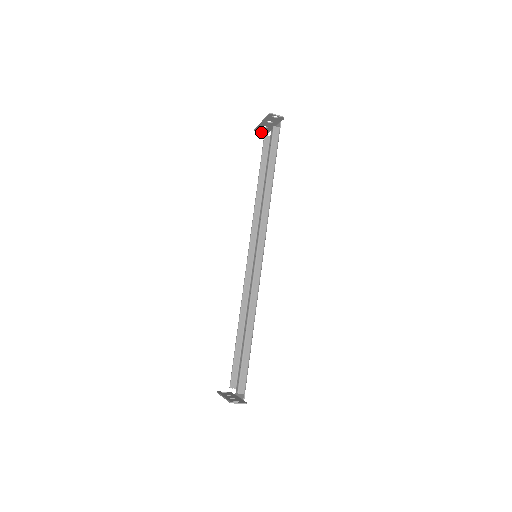
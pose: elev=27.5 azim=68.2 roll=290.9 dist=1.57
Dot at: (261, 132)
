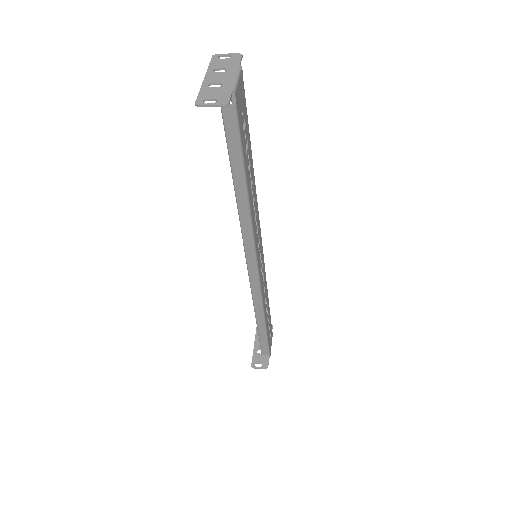
Dot at: (228, 56)
